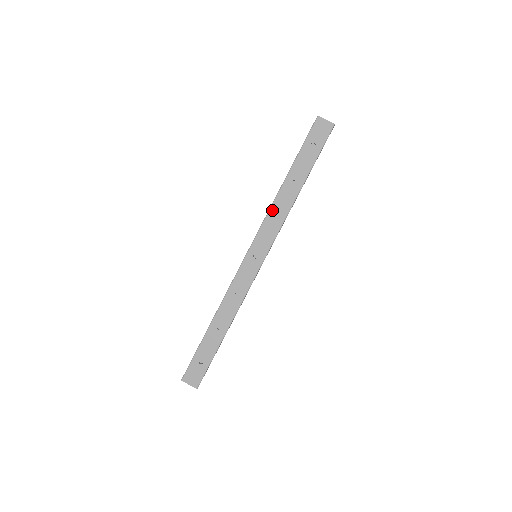
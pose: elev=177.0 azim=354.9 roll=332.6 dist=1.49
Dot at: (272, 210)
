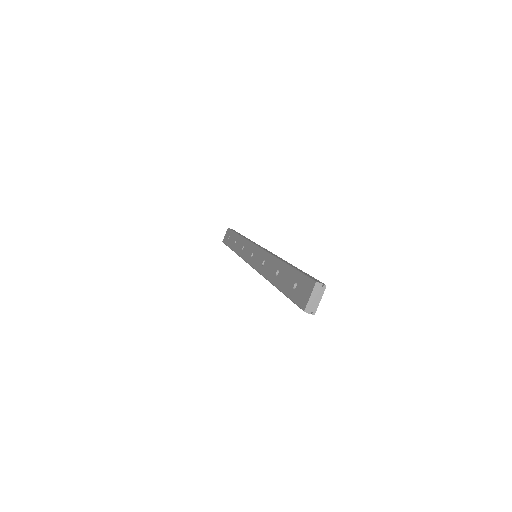
Dot at: (239, 253)
